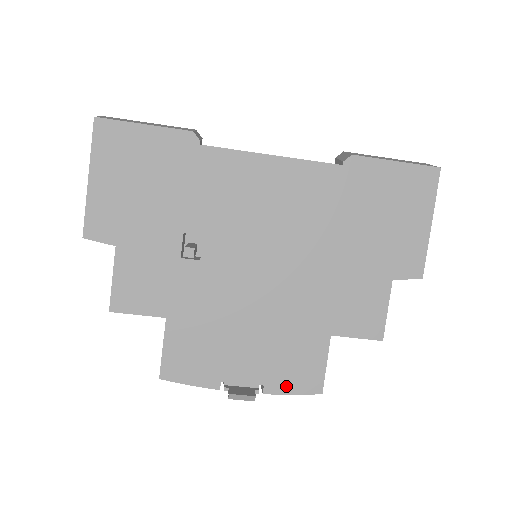
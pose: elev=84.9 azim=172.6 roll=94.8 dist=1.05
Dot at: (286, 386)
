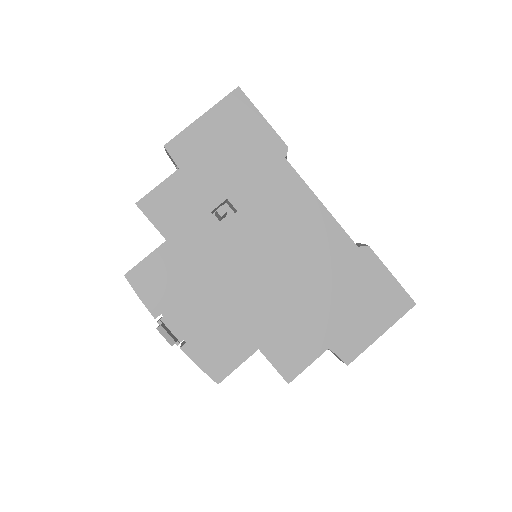
Dot at: (200, 357)
